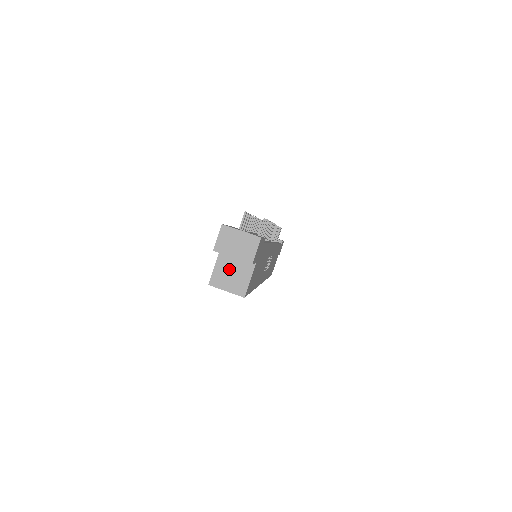
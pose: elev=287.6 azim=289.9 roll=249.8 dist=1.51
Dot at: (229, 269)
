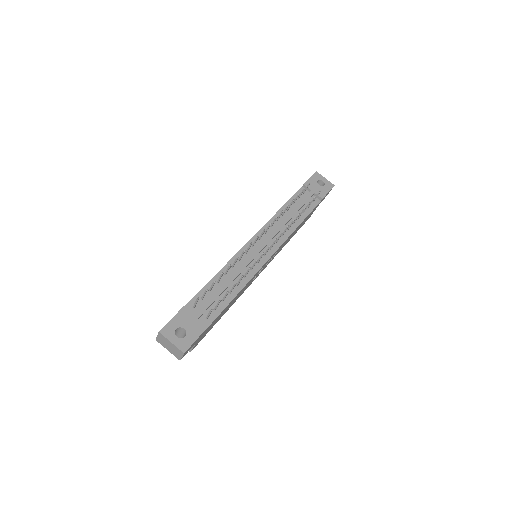
Dot at: occluded
